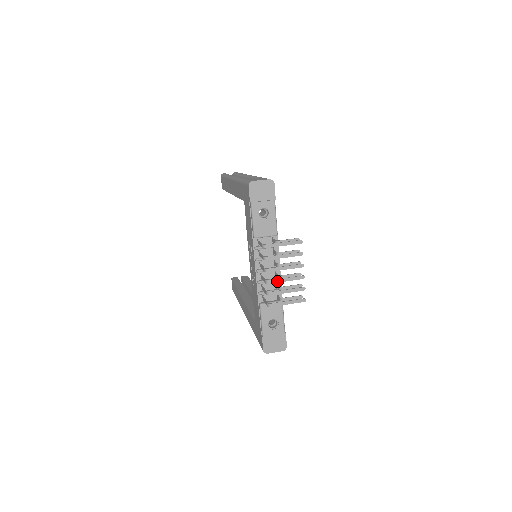
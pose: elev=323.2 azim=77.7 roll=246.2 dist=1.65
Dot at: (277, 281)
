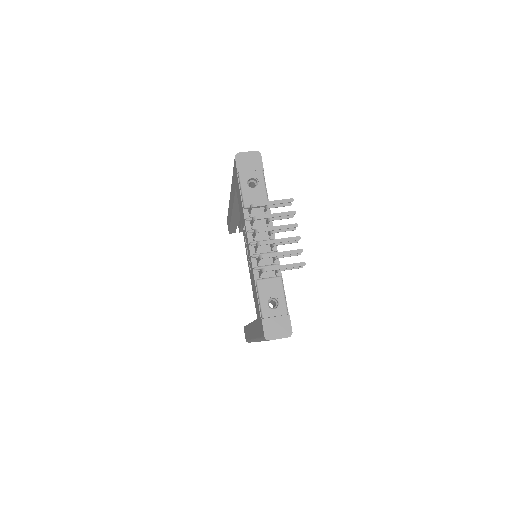
Dot at: (270, 242)
